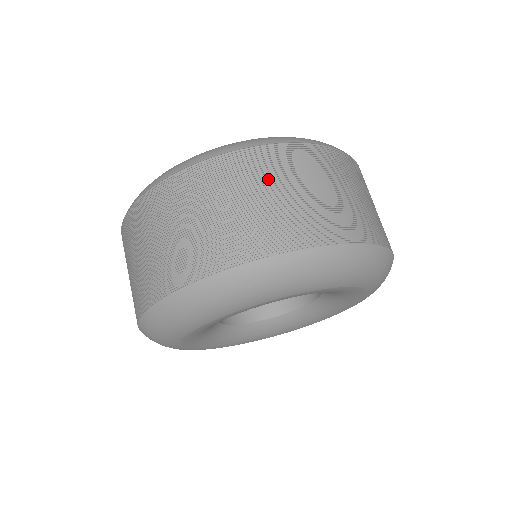
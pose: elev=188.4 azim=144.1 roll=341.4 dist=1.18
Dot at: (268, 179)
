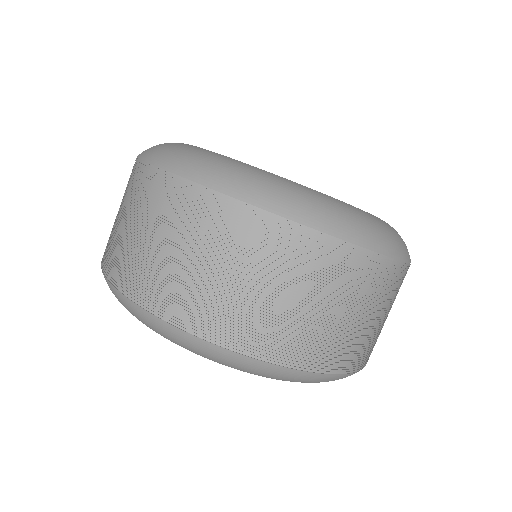
Dot at: (244, 255)
